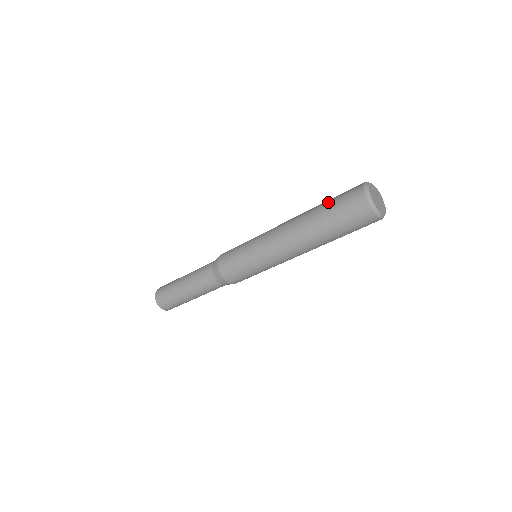
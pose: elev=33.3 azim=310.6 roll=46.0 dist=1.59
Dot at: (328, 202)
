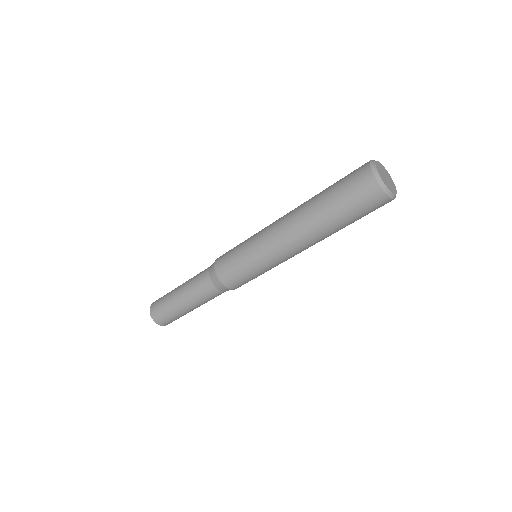
Dot at: (331, 186)
